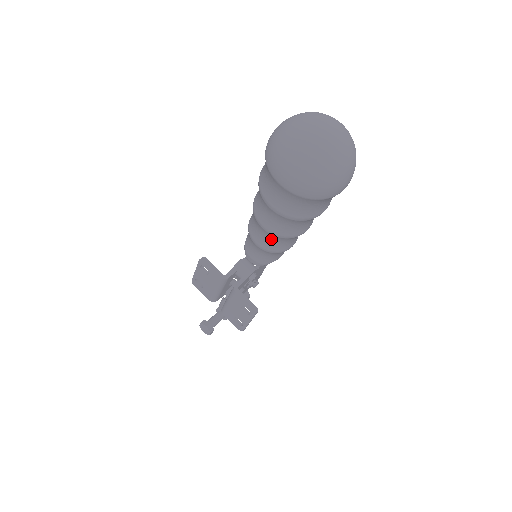
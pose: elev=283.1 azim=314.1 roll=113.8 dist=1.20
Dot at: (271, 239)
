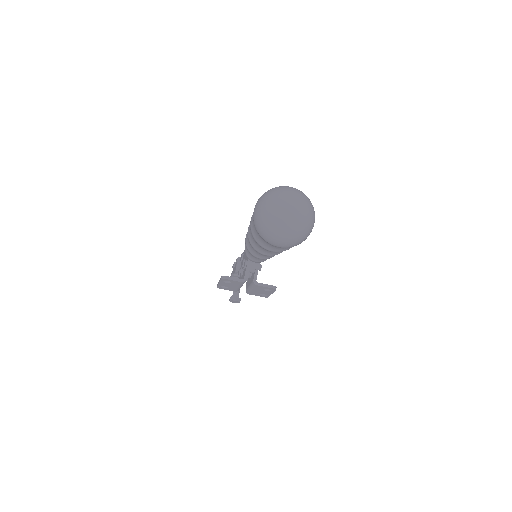
Dot at: occluded
